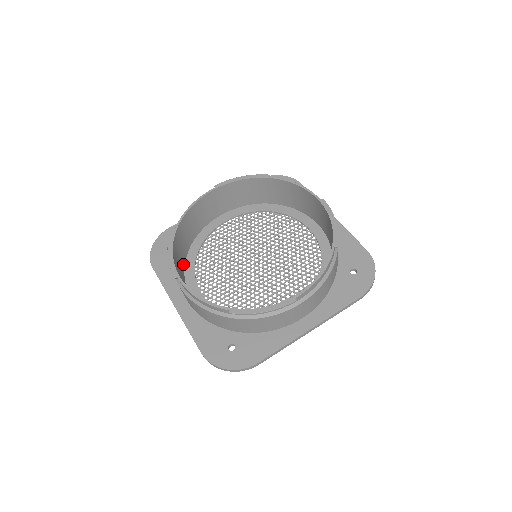
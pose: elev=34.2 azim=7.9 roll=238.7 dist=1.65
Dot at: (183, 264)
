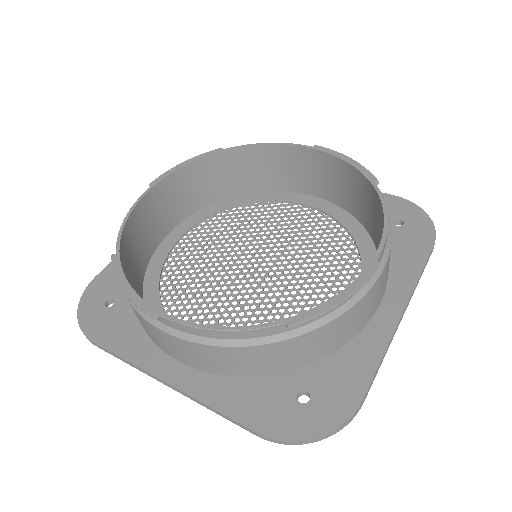
Dot at: occluded
